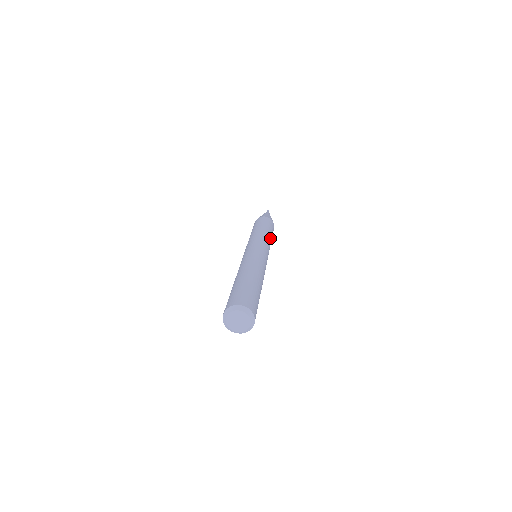
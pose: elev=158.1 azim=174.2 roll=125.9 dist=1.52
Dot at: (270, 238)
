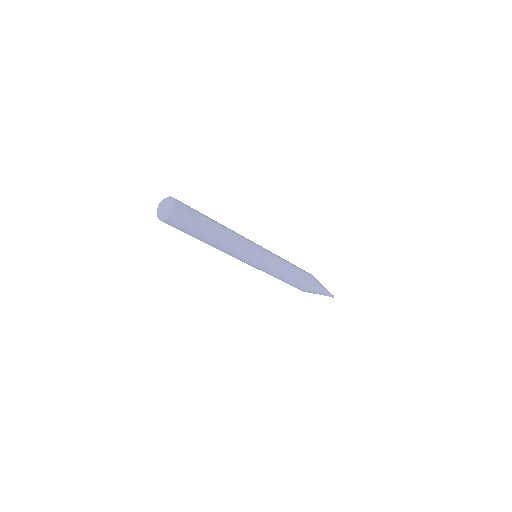
Dot at: (287, 262)
